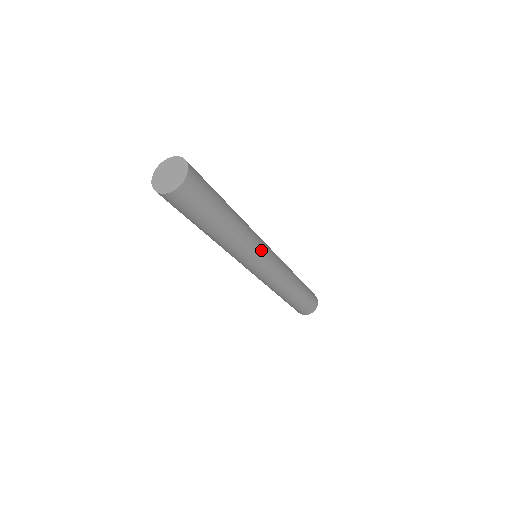
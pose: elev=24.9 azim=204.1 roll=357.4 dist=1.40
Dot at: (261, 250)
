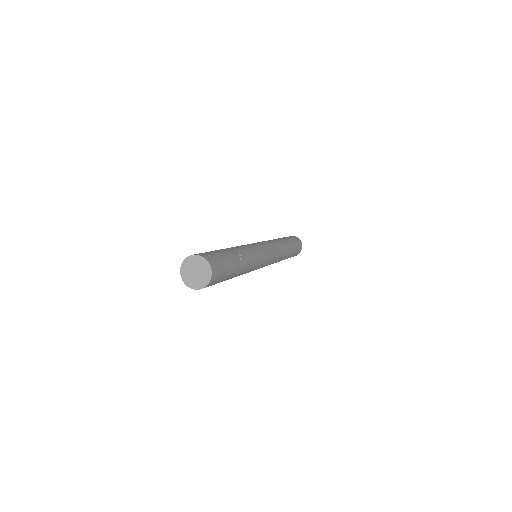
Dot at: occluded
